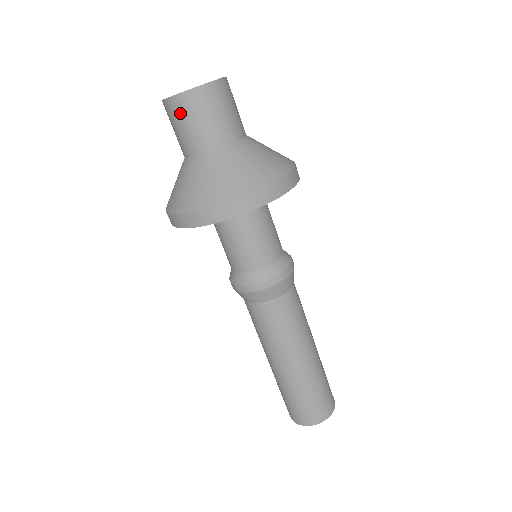
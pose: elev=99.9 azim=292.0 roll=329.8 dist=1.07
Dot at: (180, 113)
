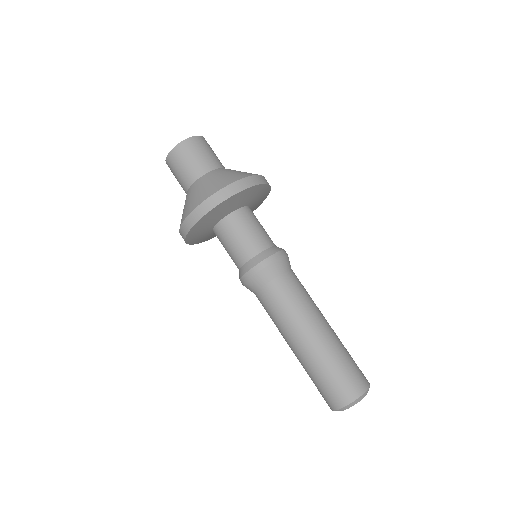
Dot at: (182, 155)
